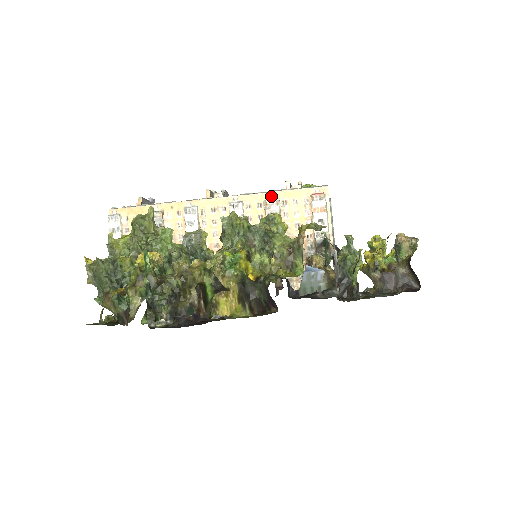
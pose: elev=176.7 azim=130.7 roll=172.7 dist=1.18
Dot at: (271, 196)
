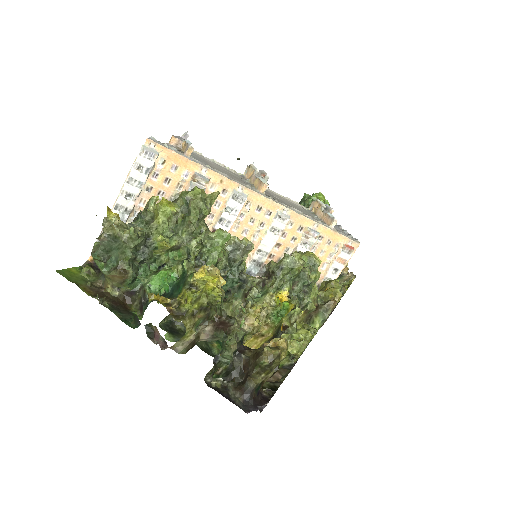
Dot at: (315, 226)
